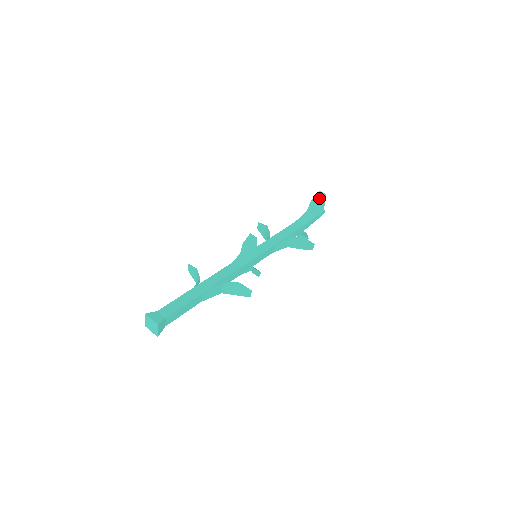
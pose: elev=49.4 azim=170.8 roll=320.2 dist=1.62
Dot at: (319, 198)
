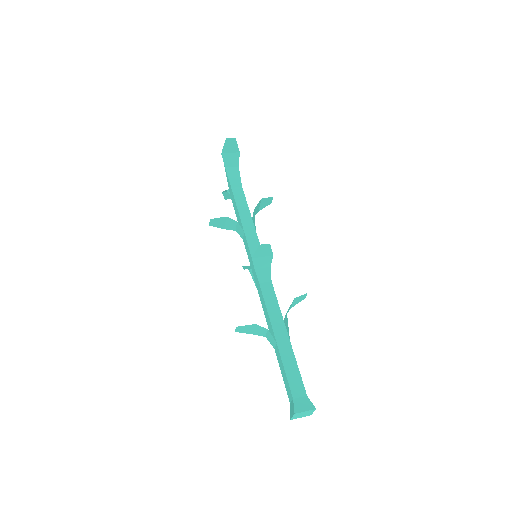
Dot at: (229, 146)
